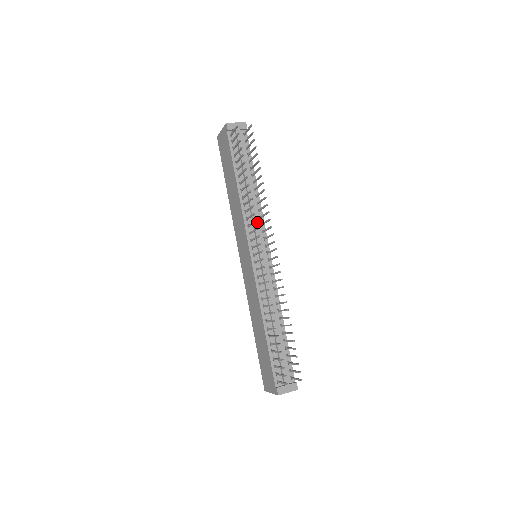
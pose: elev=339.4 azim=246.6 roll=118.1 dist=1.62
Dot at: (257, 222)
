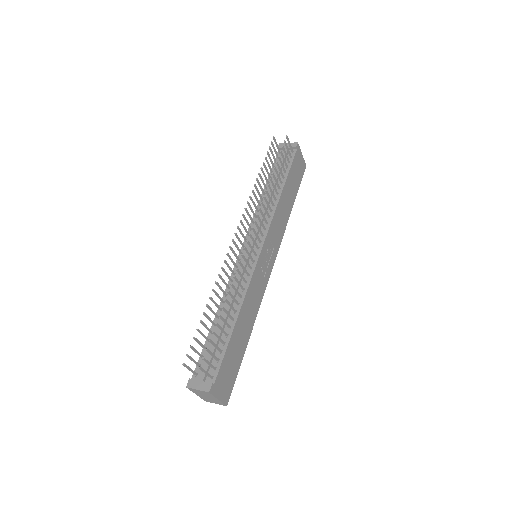
Dot at: (264, 221)
